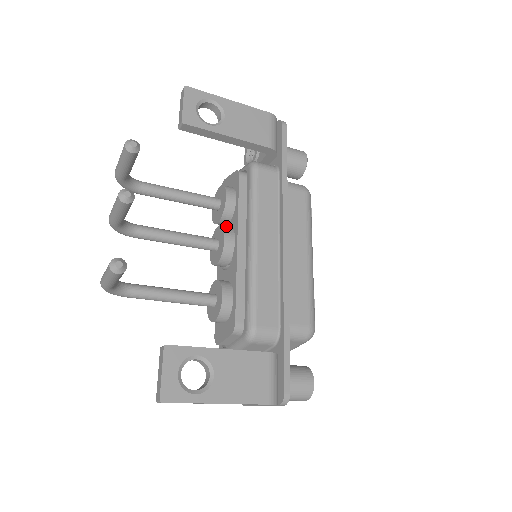
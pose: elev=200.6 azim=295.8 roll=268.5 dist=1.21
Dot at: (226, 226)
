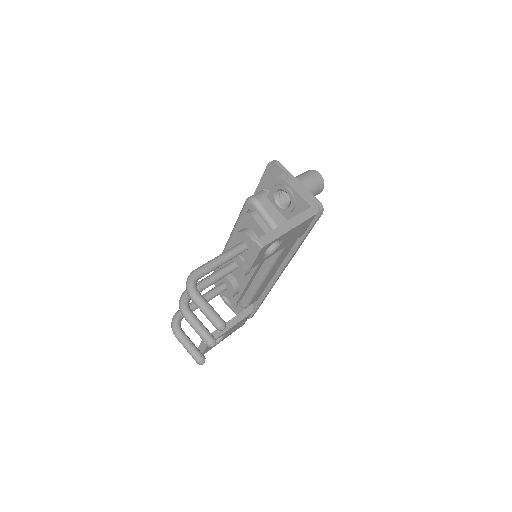
Dot at: occluded
